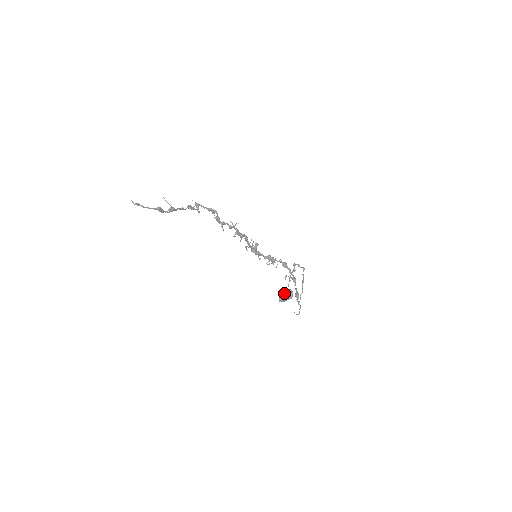
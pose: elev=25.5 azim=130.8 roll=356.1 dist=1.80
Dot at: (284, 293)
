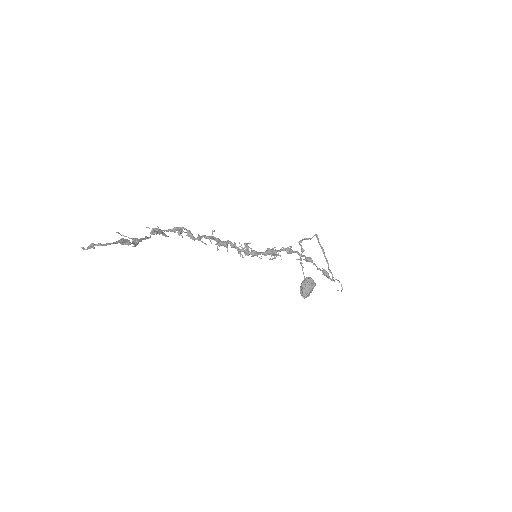
Dot at: (305, 285)
